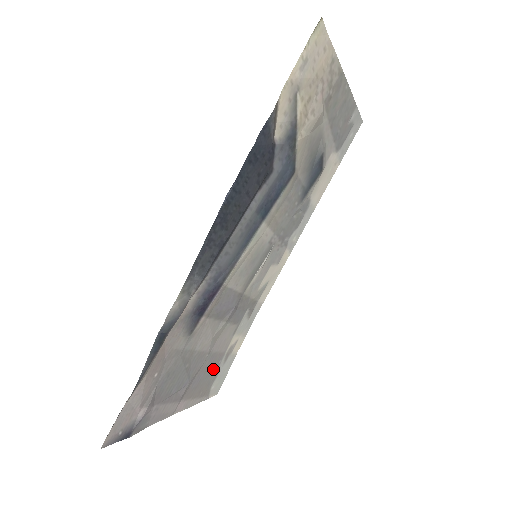
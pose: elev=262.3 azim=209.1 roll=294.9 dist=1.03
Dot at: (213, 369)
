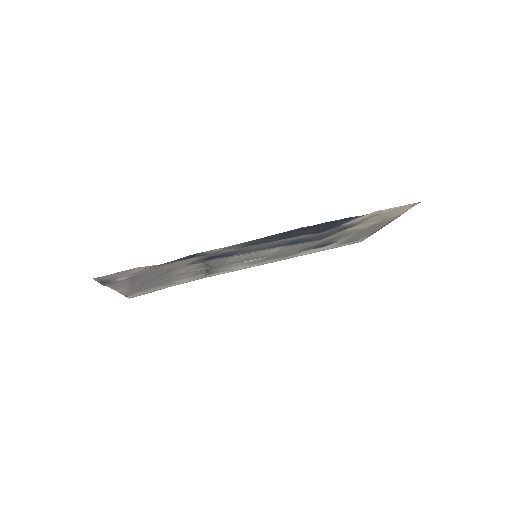
Dot at: (155, 285)
